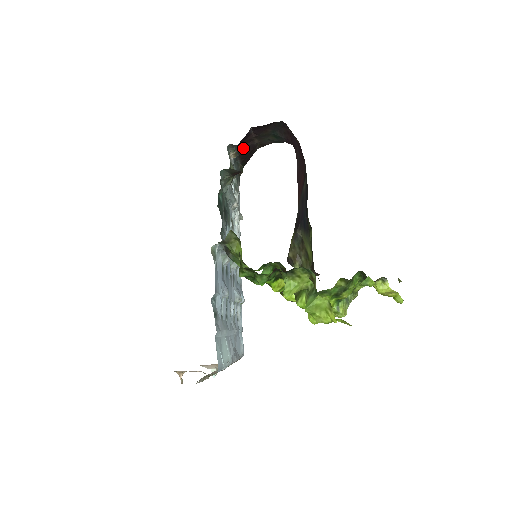
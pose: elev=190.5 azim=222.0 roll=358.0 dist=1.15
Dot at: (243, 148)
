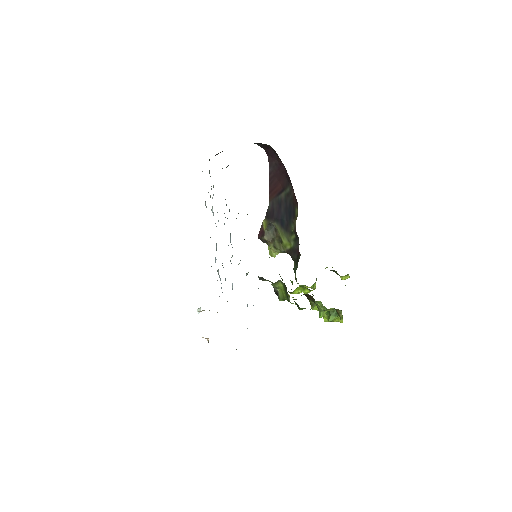
Dot at: (222, 151)
